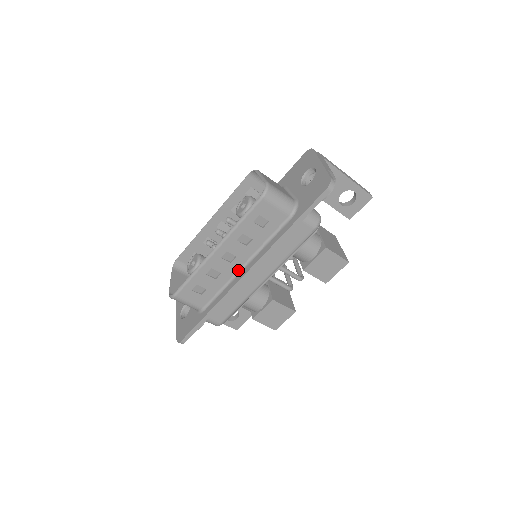
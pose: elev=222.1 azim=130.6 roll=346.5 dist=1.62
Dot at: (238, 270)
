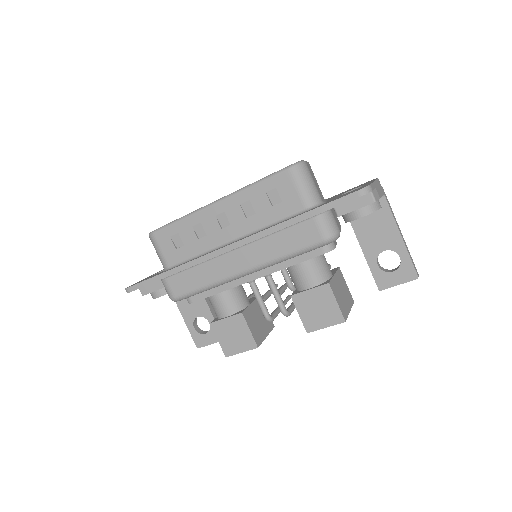
Dot at: (224, 243)
